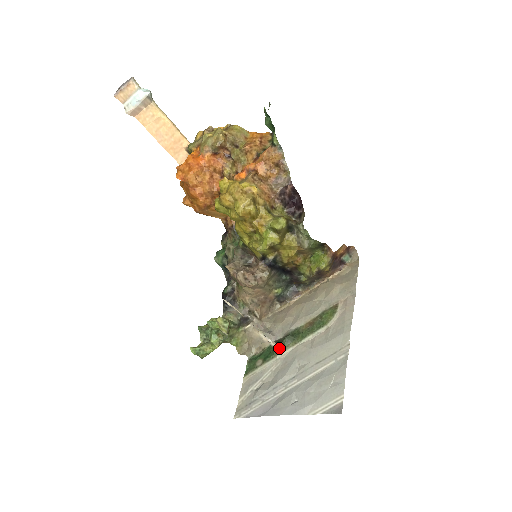
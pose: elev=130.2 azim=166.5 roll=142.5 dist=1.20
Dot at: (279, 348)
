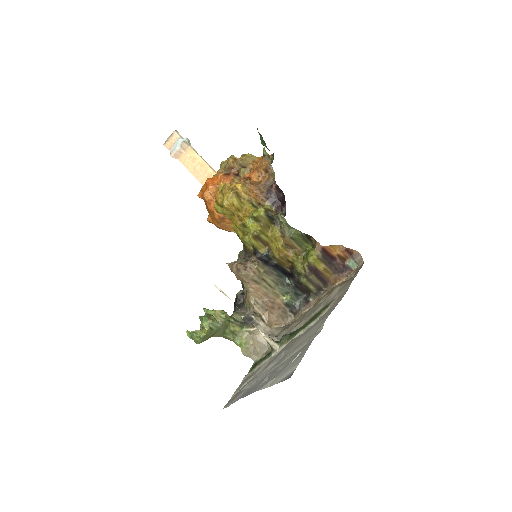
Dot at: (274, 344)
